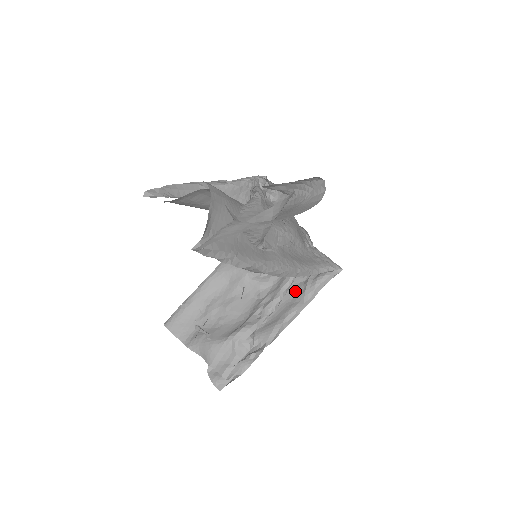
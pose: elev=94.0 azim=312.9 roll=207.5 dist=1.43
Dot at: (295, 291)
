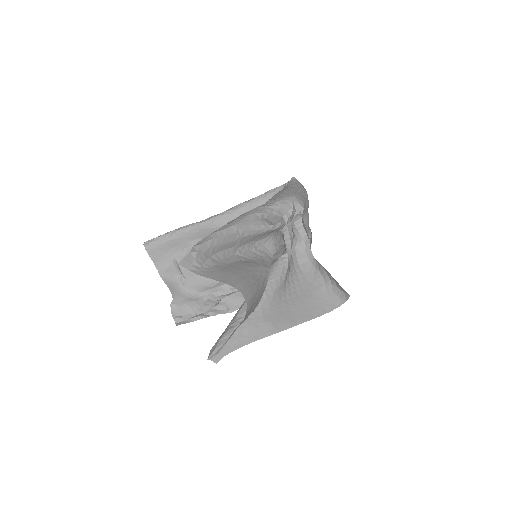
Dot at: occluded
